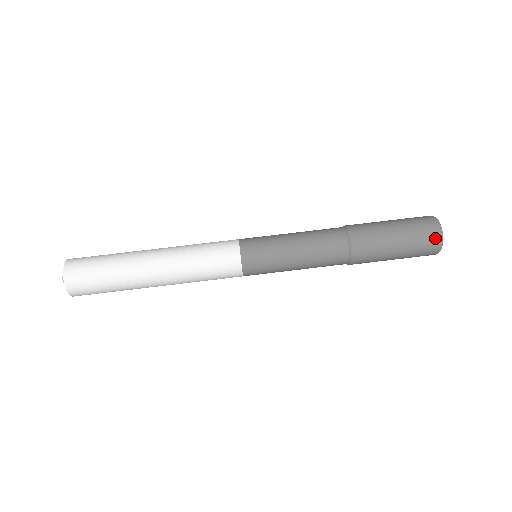
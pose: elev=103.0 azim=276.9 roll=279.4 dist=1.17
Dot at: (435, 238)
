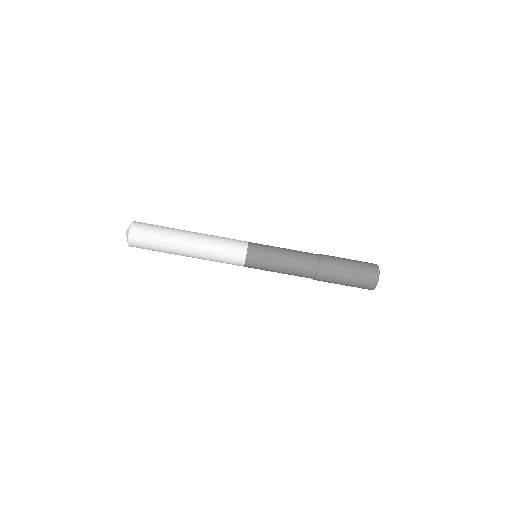
Dot at: (374, 273)
